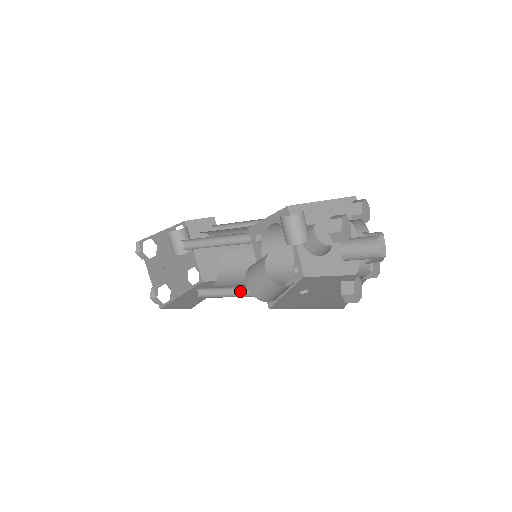
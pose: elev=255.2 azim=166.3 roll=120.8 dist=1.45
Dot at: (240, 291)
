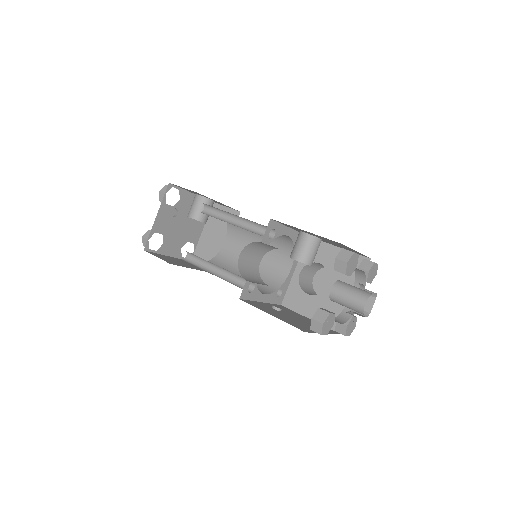
Dot at: (223, 274)
